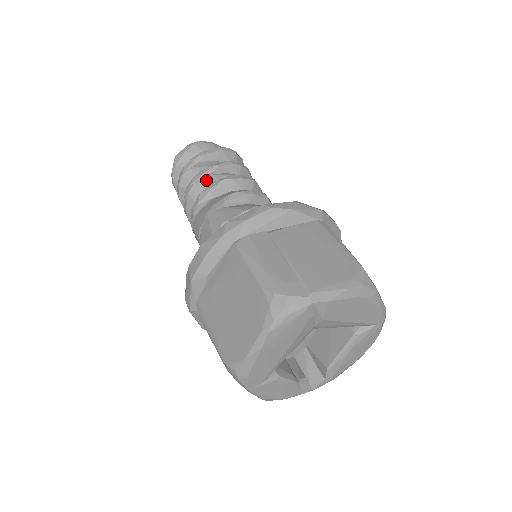
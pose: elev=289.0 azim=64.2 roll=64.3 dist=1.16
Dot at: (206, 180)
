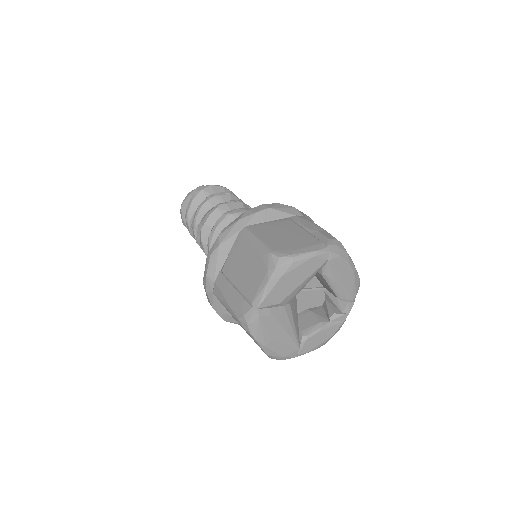
Dot at: (199, 233)
